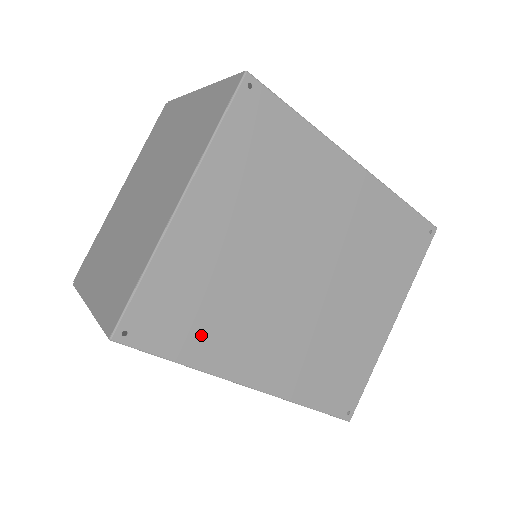
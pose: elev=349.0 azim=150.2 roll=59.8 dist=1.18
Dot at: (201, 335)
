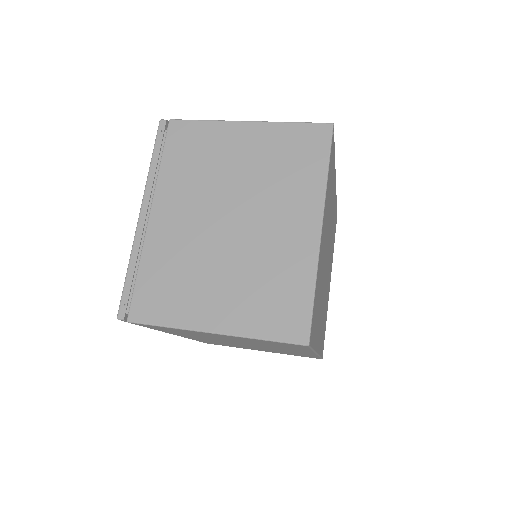
Dot at: (316, 324)
